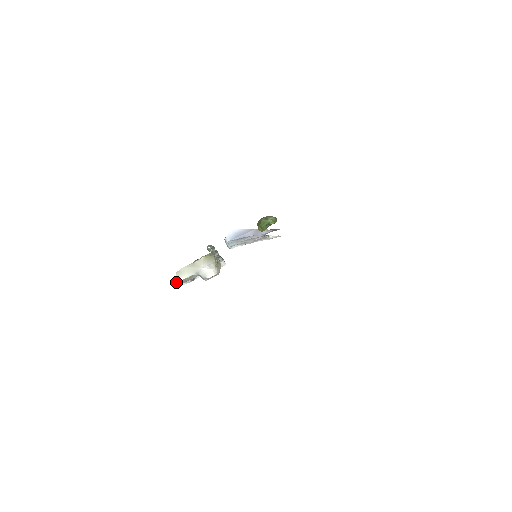
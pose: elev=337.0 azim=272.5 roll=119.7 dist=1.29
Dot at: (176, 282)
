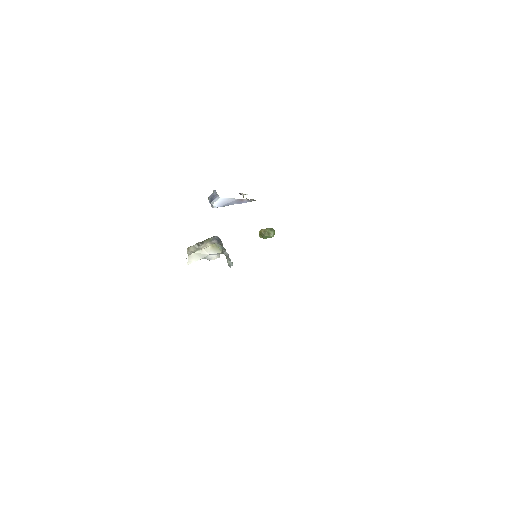
Dot at: (188, 264)
